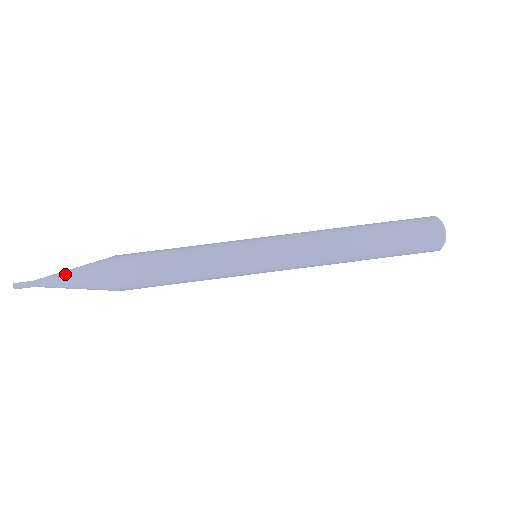
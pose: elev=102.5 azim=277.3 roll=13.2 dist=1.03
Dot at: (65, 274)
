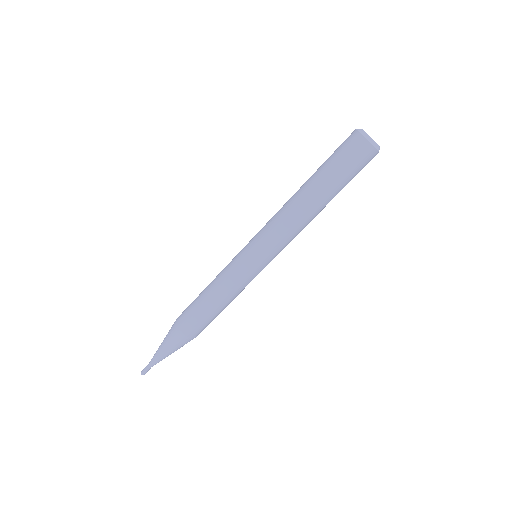
Dot at: (162, 353)
